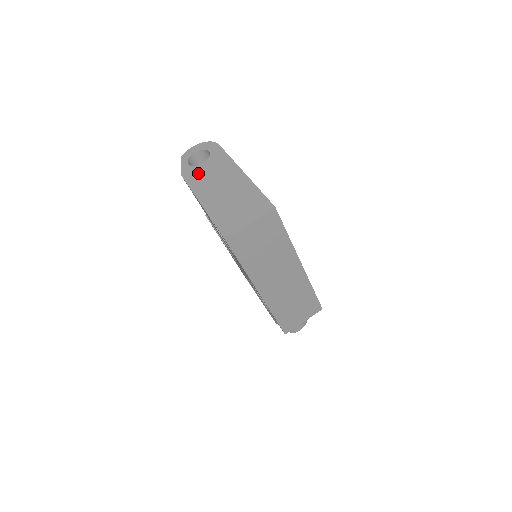
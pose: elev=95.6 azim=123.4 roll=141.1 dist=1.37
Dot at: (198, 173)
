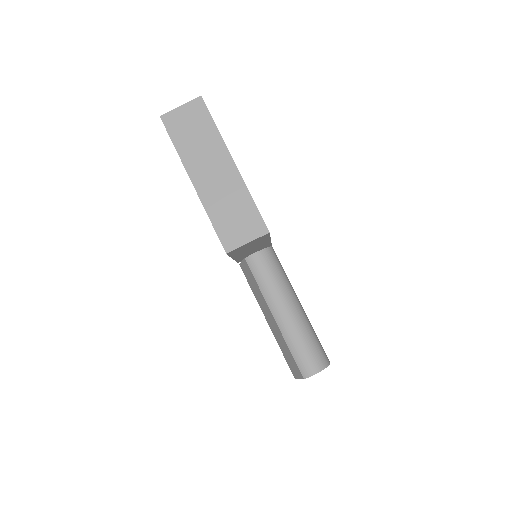
Dot at: occluded
